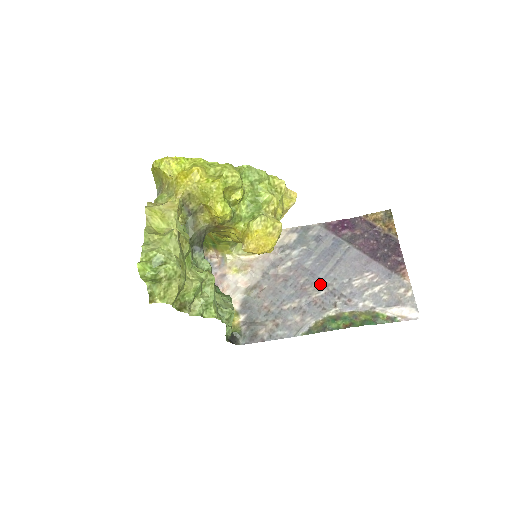
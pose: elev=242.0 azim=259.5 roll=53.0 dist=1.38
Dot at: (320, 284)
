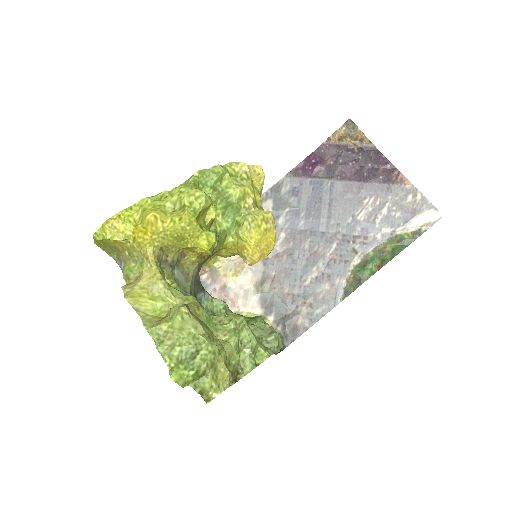
Dot at: (326, 238)
